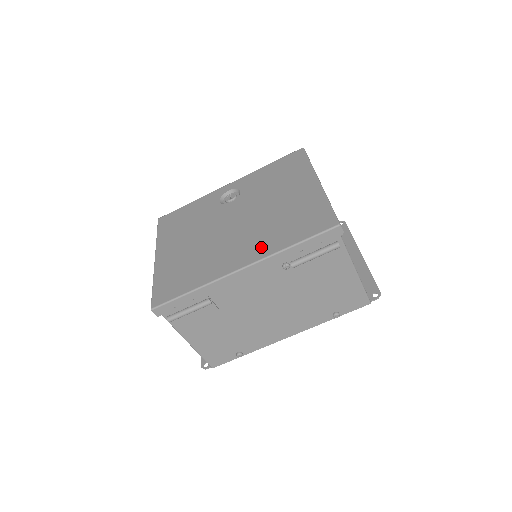
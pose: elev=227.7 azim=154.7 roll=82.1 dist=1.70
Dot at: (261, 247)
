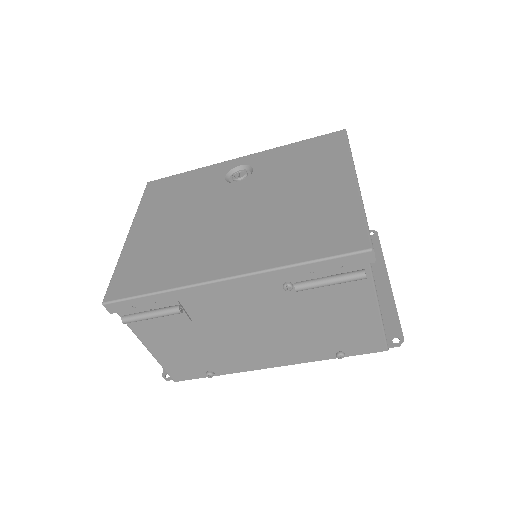
Dot at: (260, 254)
